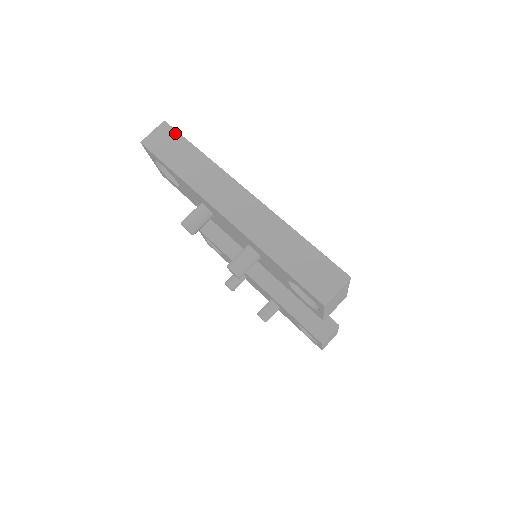
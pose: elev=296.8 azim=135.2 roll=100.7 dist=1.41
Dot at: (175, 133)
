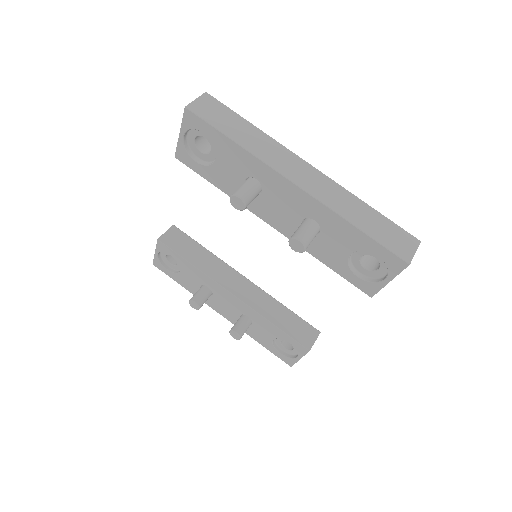
Dot at: (221, 104)
